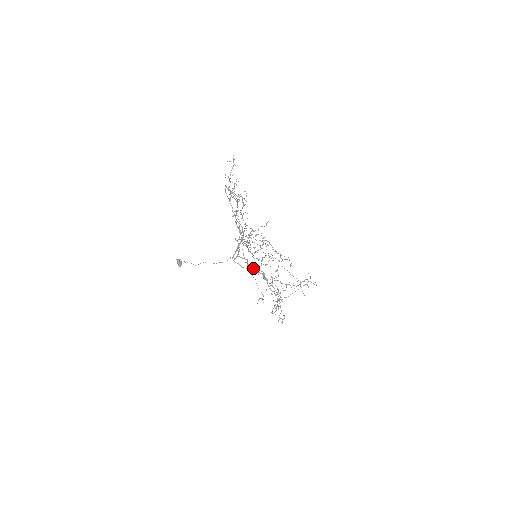
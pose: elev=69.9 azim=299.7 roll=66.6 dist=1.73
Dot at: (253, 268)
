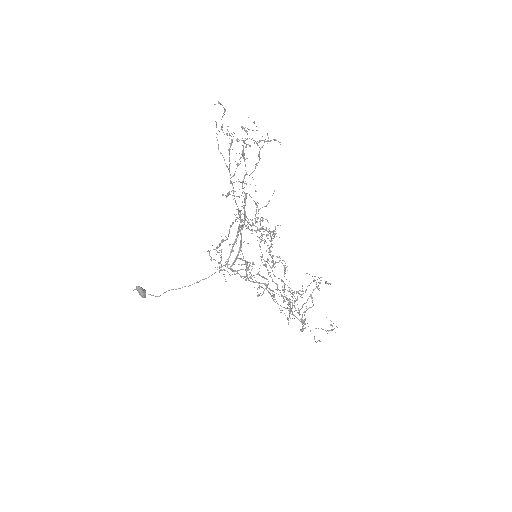
Dot at: (257, 274)
